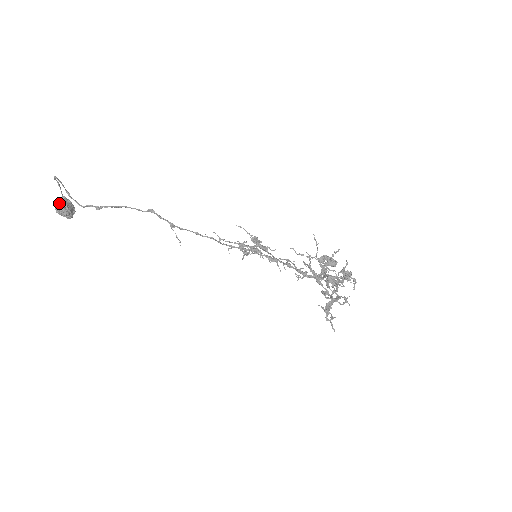
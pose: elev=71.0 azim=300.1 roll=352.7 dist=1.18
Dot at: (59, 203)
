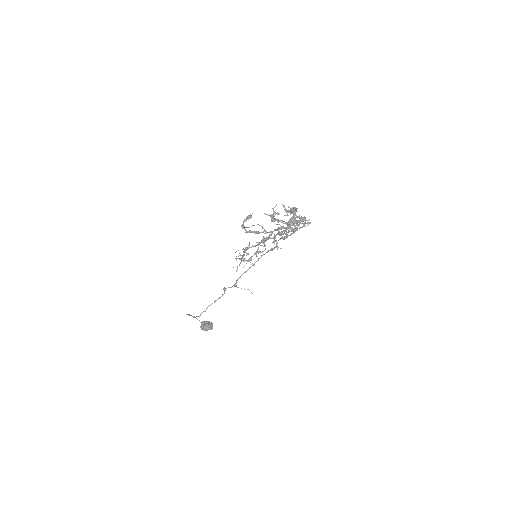
Dot at: (200, 326)
